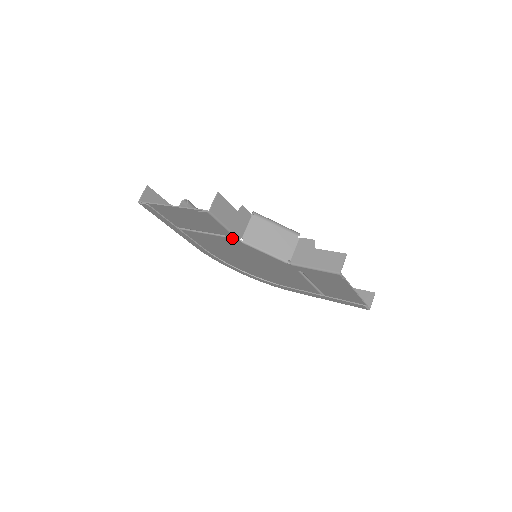
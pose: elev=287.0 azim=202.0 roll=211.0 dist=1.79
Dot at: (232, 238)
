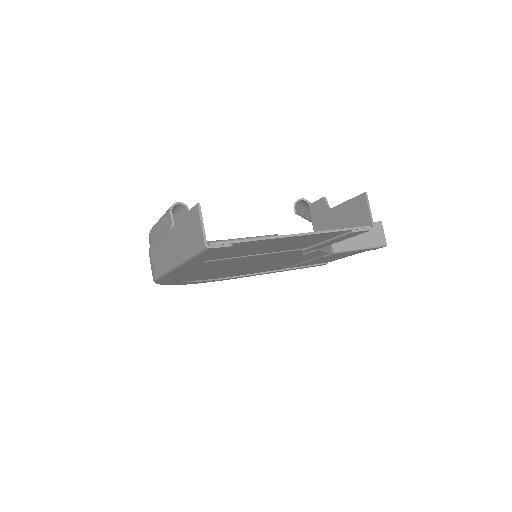
Dot at: (314, 249)
